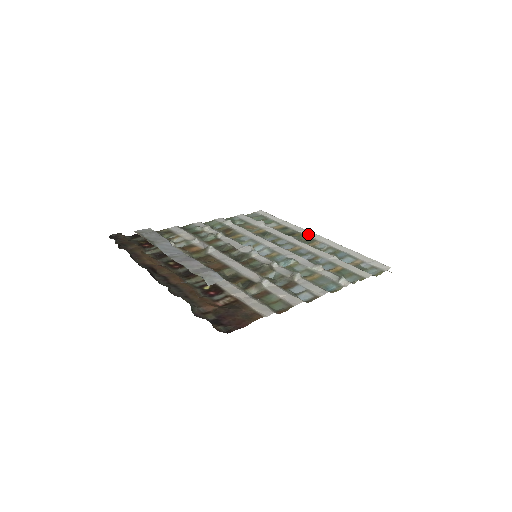
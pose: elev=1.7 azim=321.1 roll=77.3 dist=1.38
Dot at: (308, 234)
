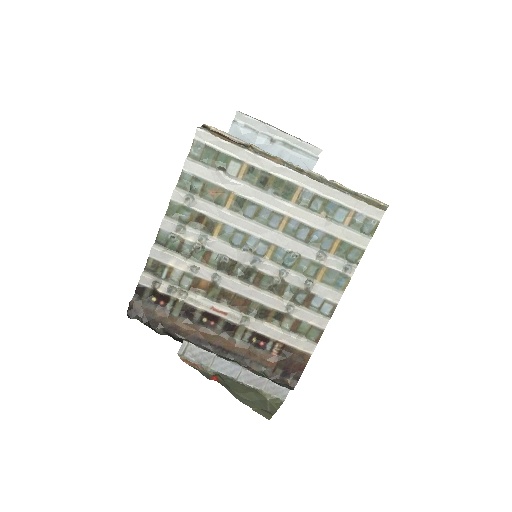
Dot at: (282, 173)
